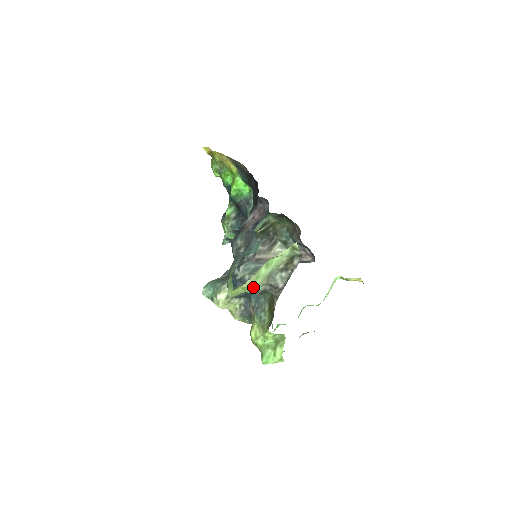
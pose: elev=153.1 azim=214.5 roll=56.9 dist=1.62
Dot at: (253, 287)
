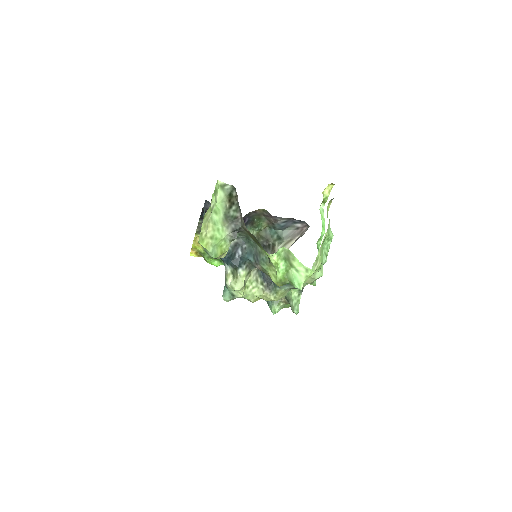
Dot at: (220, 234)
